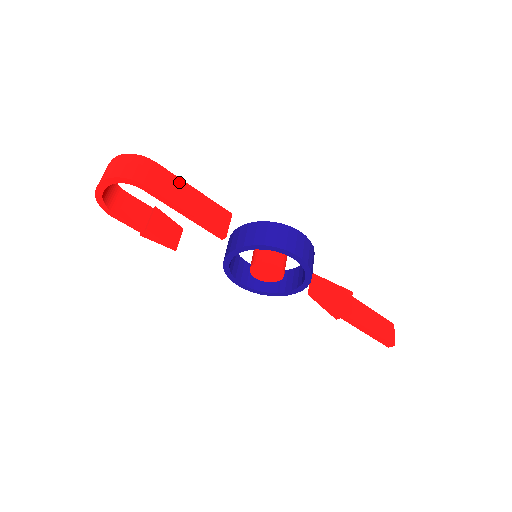
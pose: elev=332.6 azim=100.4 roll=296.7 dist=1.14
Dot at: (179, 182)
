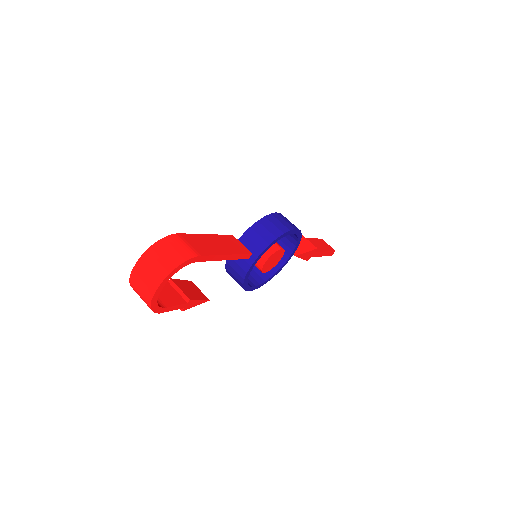
Dot at: (200, 237)
